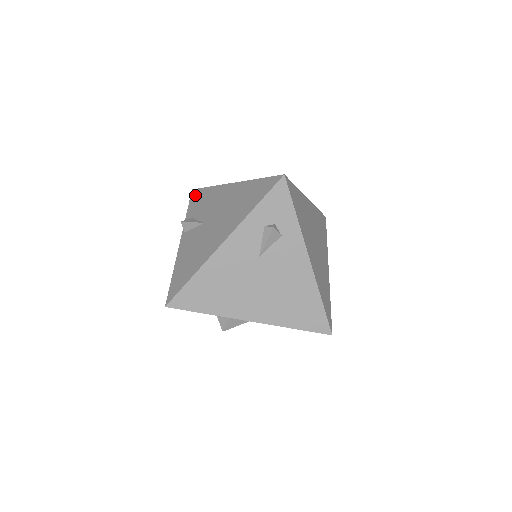
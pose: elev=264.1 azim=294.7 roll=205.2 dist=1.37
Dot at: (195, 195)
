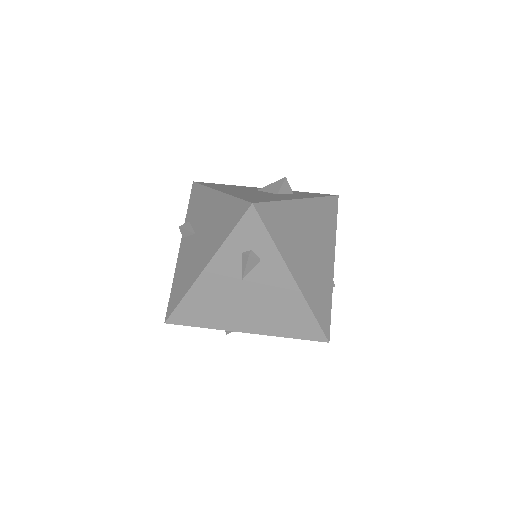
Dot at: (194, 191)
